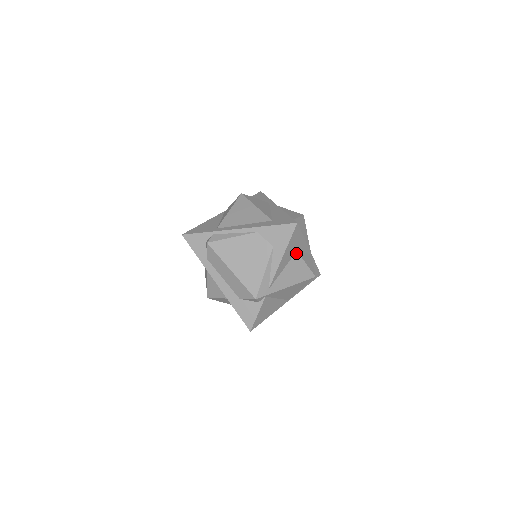
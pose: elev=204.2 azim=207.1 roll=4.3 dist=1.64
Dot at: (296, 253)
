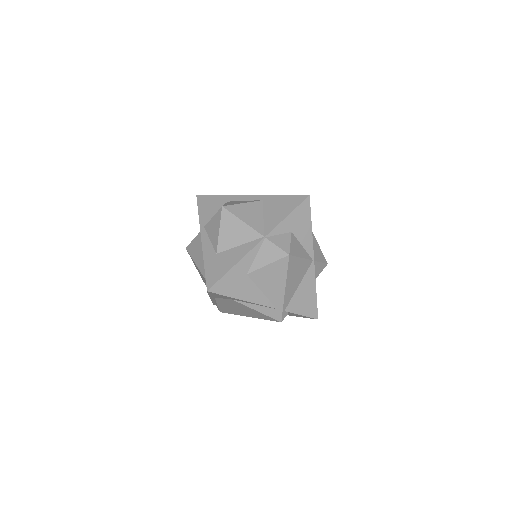
Dot at: (249, 275)
